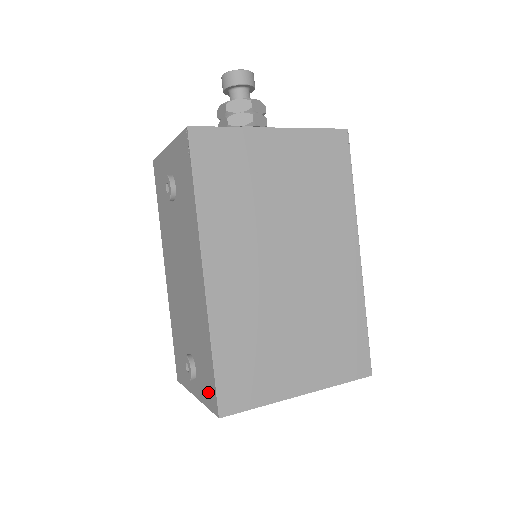
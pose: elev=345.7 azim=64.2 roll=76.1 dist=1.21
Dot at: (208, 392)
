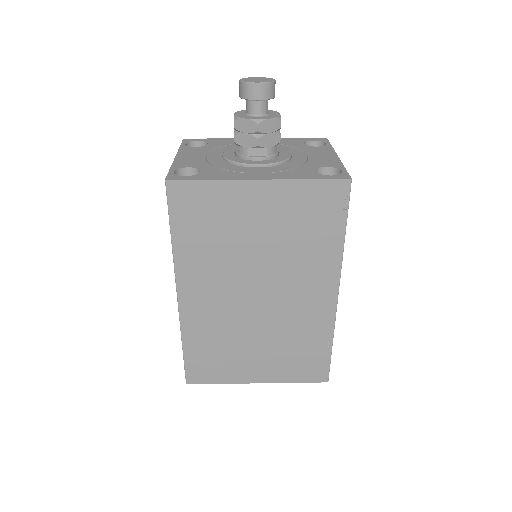
Dot at: occluded
